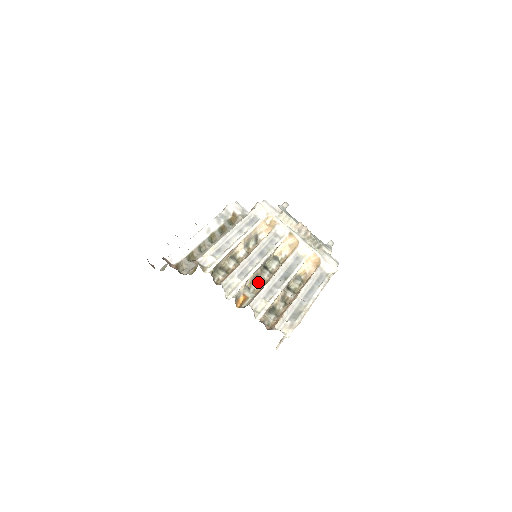
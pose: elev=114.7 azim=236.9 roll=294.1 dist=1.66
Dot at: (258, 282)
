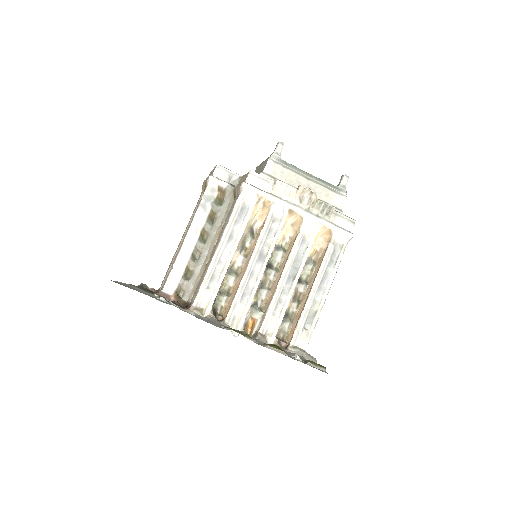
Dot at: (264, 290)
